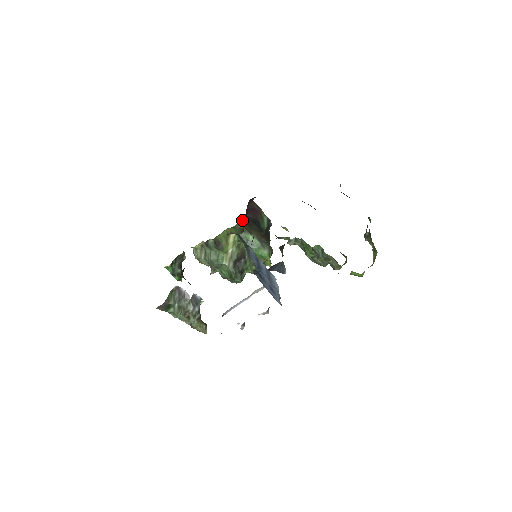
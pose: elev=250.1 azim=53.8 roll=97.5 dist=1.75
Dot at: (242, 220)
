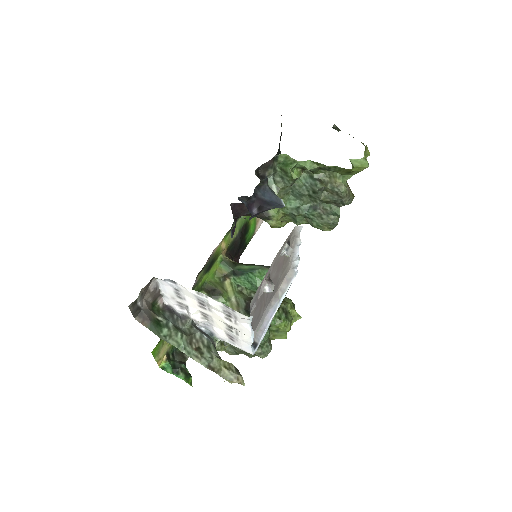
Dot at: occluded
